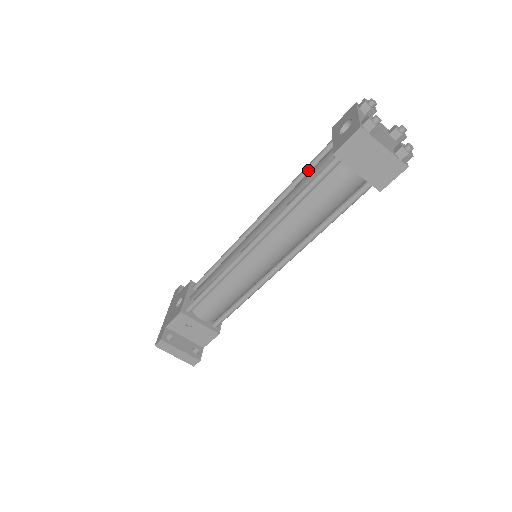
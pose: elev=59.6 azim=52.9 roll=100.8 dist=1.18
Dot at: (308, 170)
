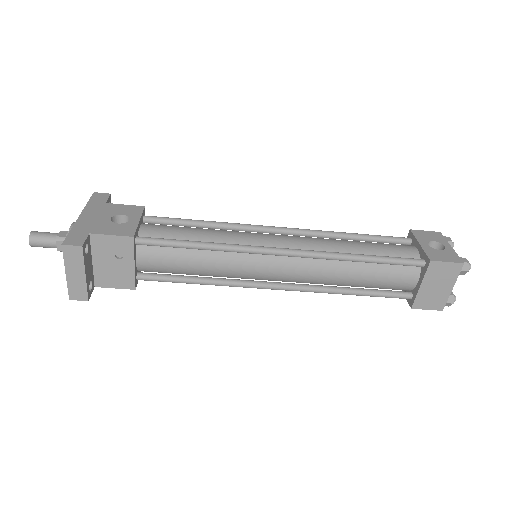
Dot at: (370, 239)
